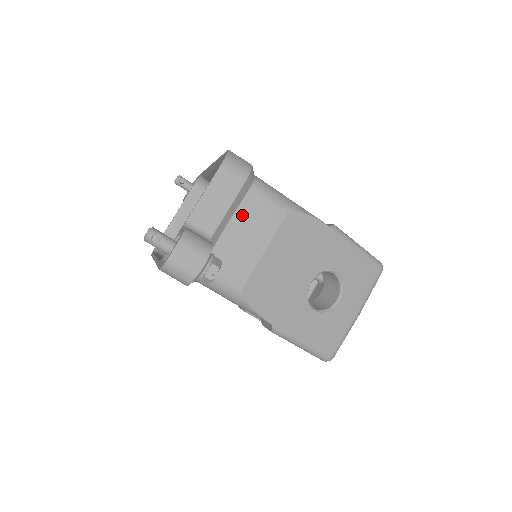
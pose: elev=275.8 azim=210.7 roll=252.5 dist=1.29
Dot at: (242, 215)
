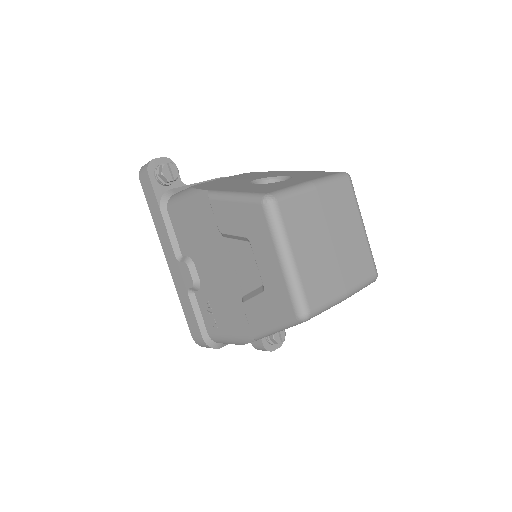
Dot at: occluded
